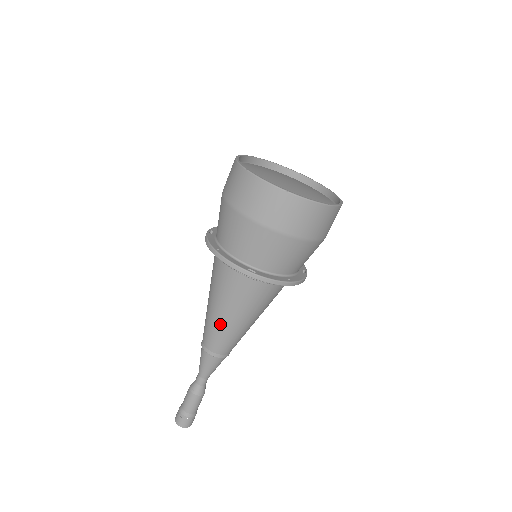
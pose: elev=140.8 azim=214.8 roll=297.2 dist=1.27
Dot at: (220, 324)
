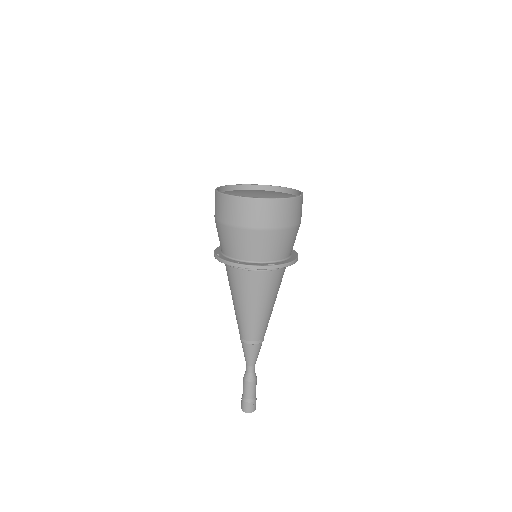
Dot at: (255, 317)
